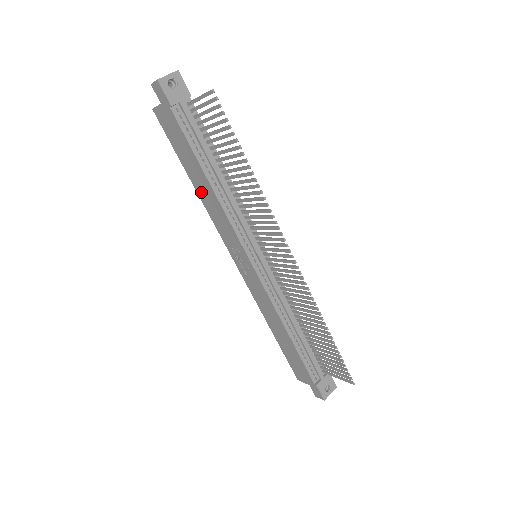
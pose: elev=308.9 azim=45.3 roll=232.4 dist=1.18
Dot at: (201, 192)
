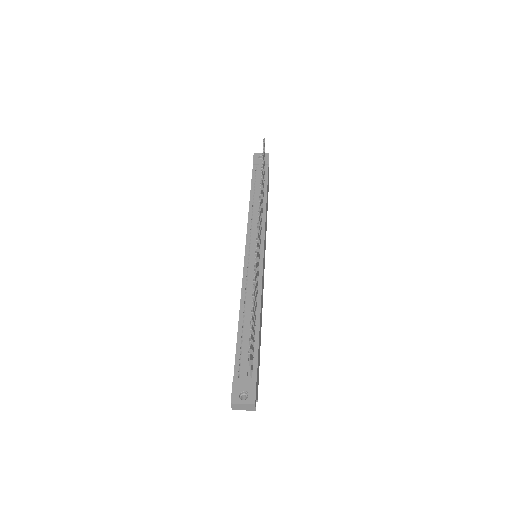
Dot at: occluded
